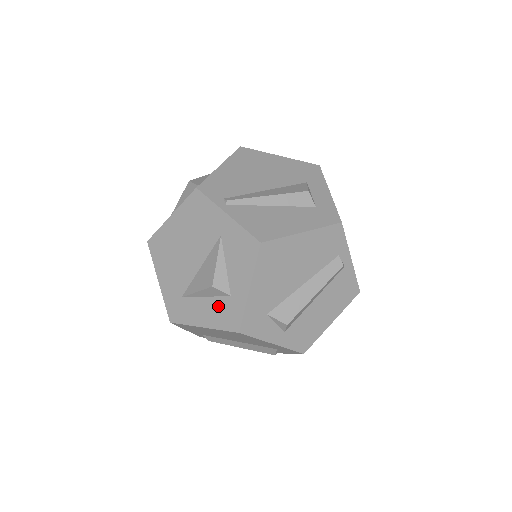
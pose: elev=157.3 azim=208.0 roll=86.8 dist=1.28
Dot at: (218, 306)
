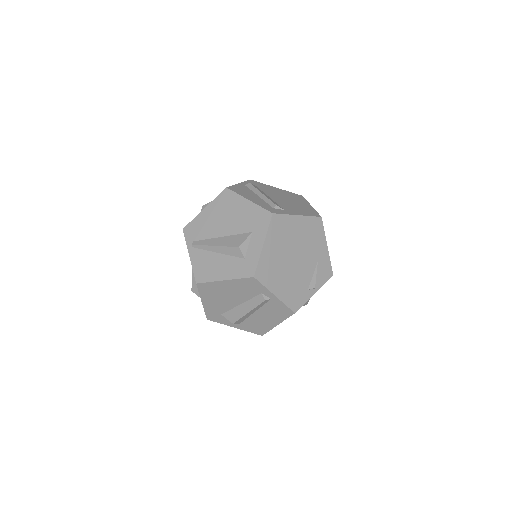
Dot at: occluded
